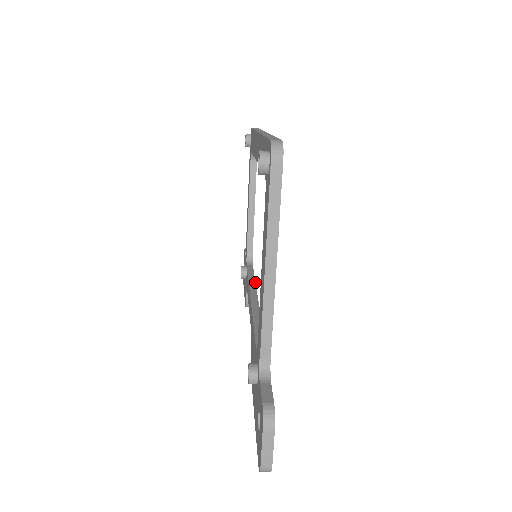
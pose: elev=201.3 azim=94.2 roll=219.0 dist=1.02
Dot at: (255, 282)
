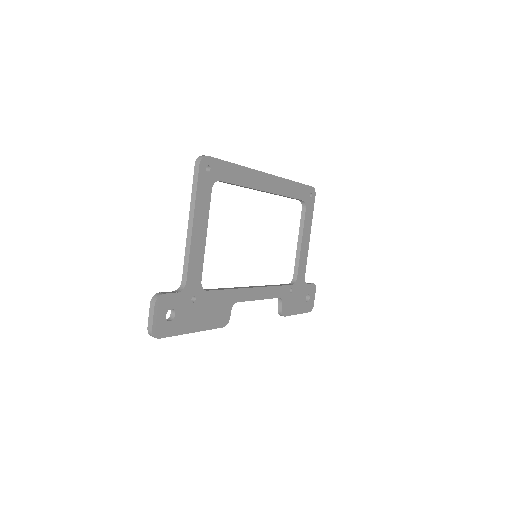
Dot at: (271, 286)
